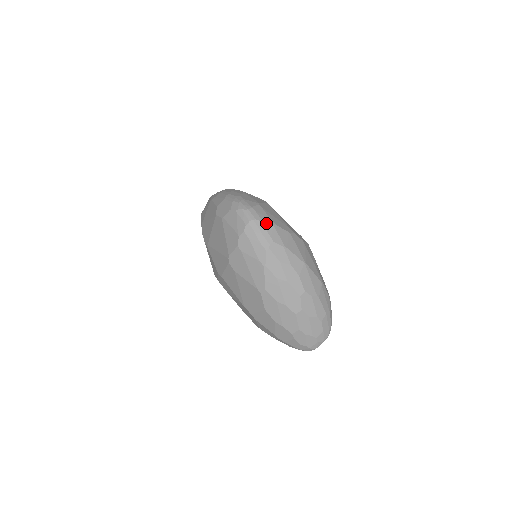
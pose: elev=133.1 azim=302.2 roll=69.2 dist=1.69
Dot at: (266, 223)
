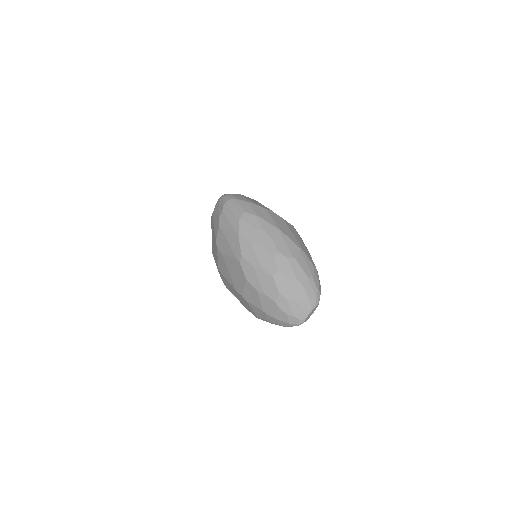
Dot at: (241, 201)
